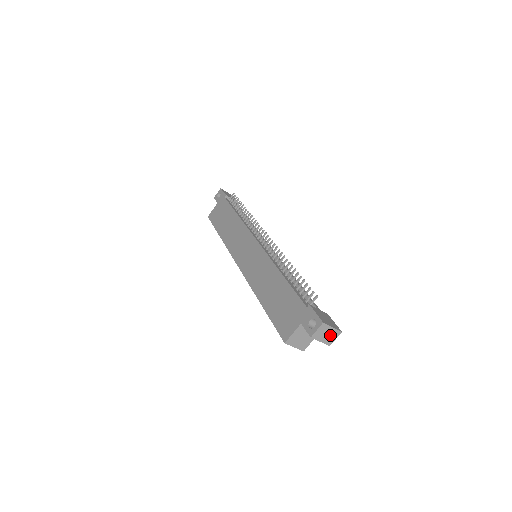
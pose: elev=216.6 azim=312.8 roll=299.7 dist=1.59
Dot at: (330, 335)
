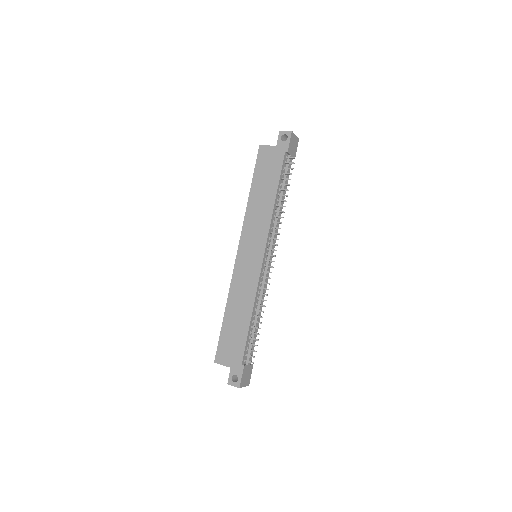
Dot at: occluded
